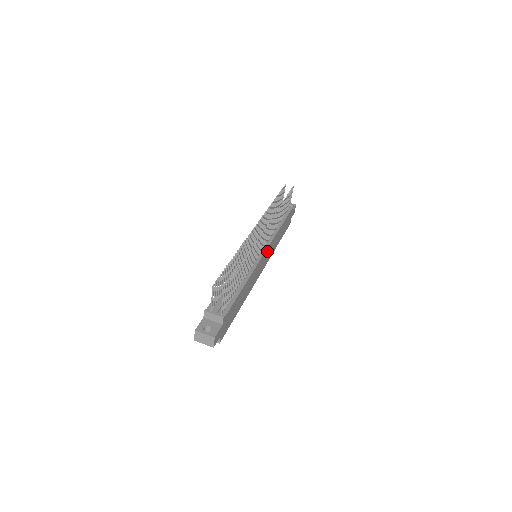
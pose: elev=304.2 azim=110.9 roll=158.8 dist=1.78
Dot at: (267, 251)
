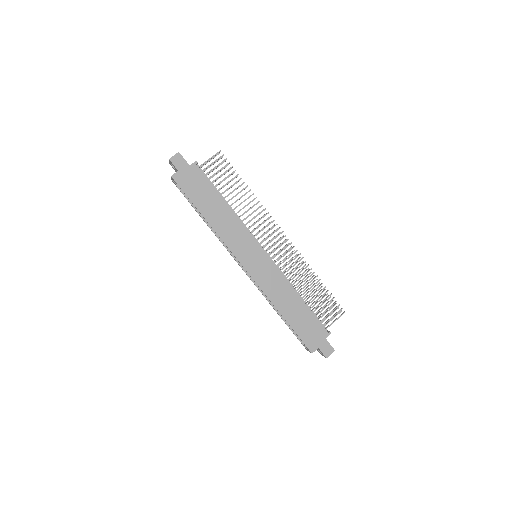
Dot at: (266, 262)
